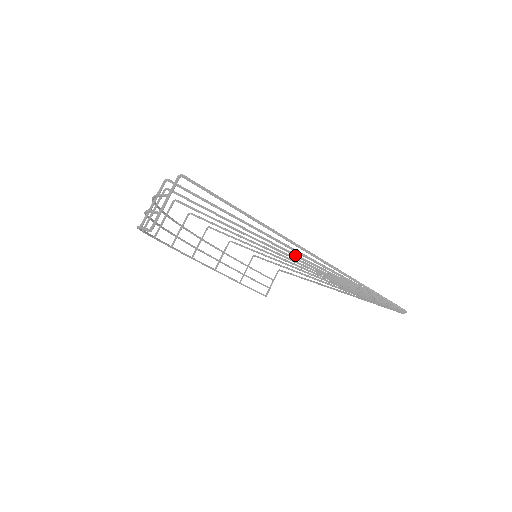
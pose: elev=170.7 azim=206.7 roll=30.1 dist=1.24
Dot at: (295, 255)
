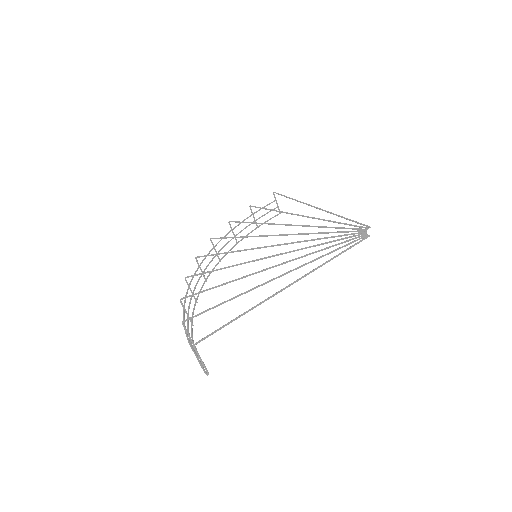
Dot at: occluded
